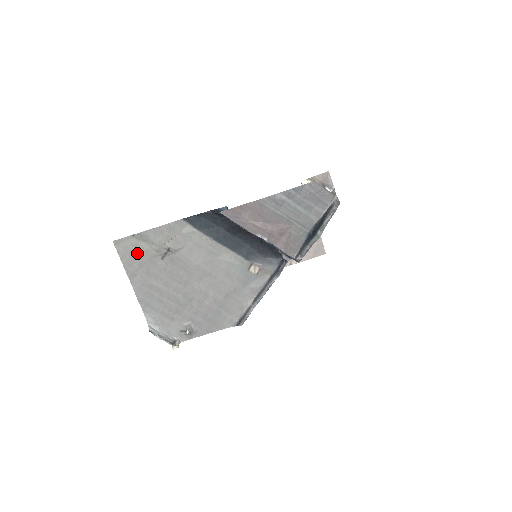
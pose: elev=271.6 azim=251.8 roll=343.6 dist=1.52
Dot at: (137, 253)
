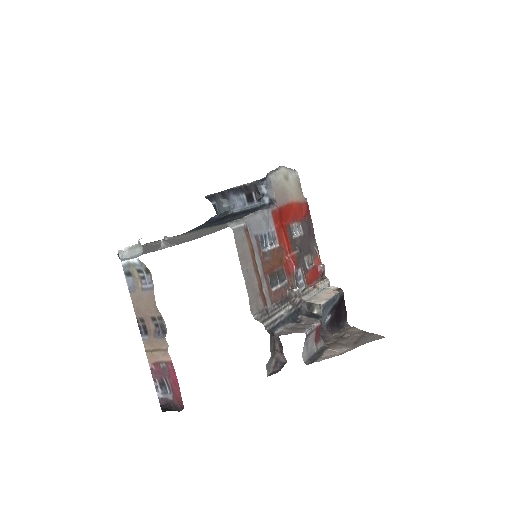
Dot at: occluded
